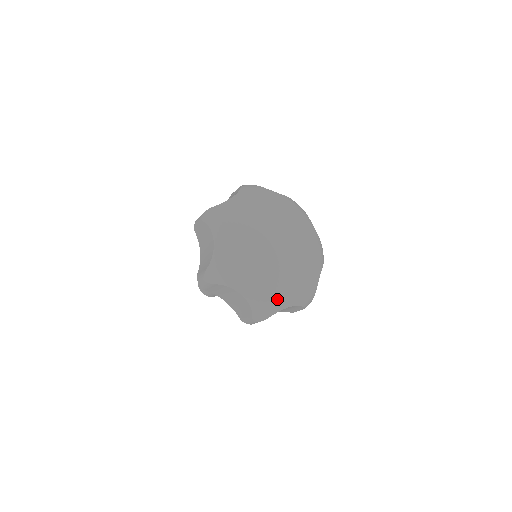
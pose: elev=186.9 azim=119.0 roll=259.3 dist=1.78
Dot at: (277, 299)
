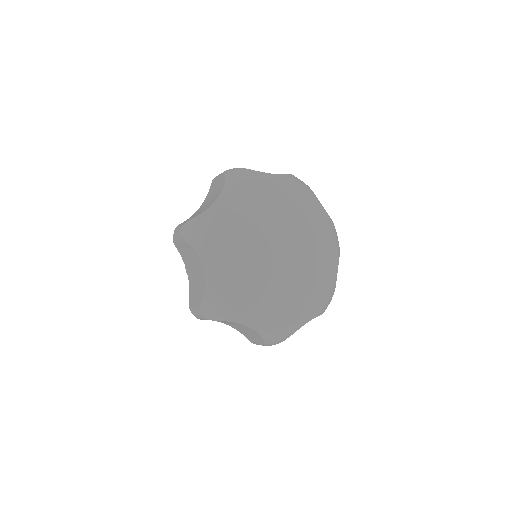
Dot at: (292, 319)
